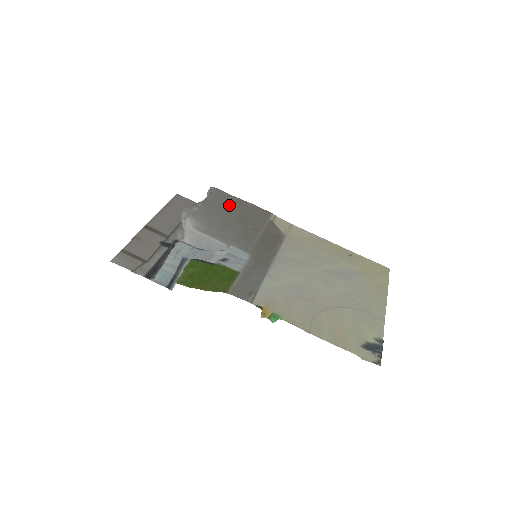
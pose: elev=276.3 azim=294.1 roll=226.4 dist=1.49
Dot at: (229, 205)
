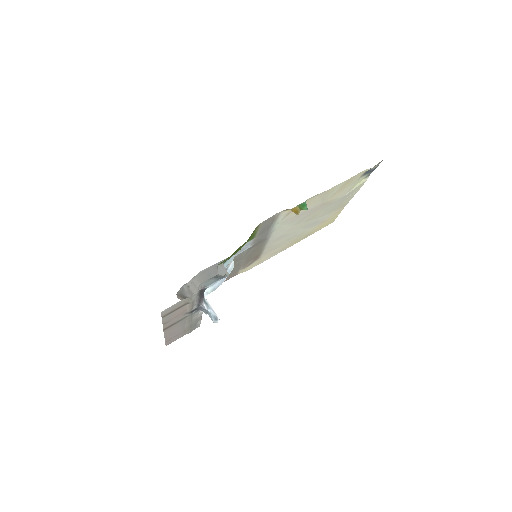
Dot at: occluded
